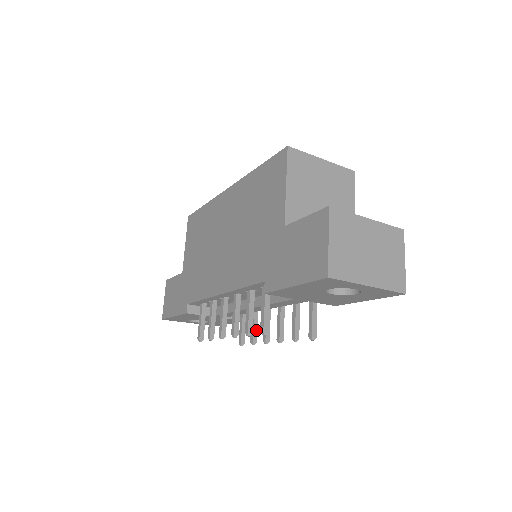
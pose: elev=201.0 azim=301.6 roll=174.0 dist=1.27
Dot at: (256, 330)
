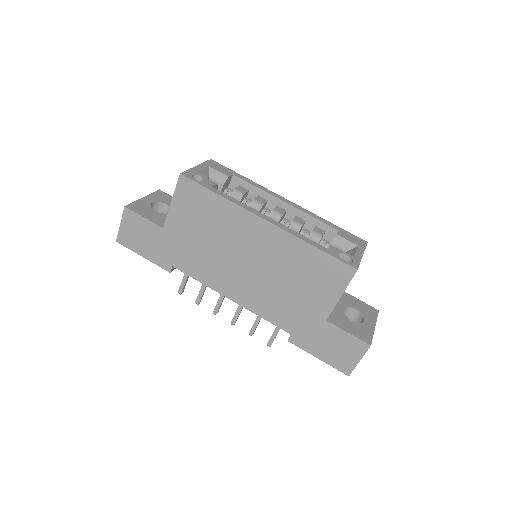
Dot at: occluded
